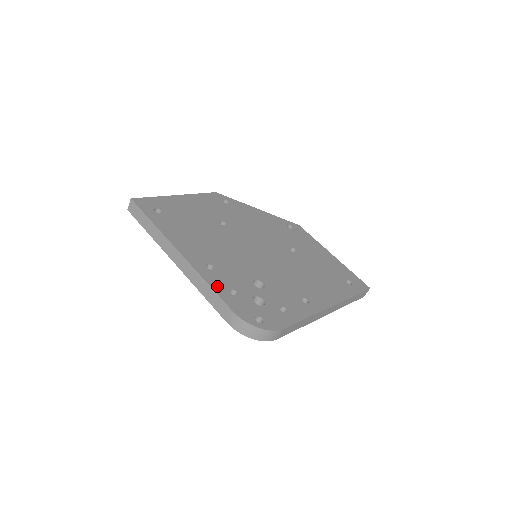
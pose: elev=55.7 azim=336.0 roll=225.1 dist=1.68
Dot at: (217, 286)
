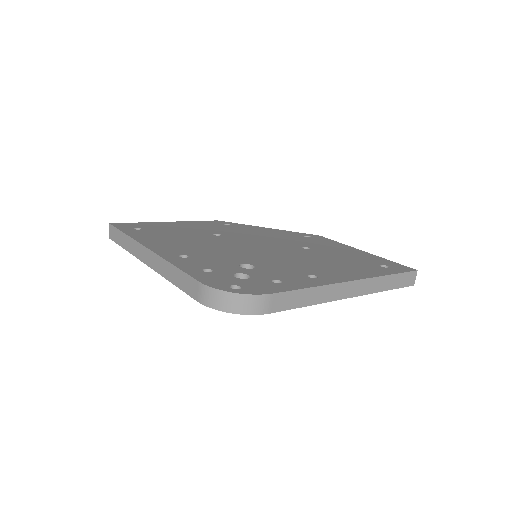
Dot at: (186, 267)
